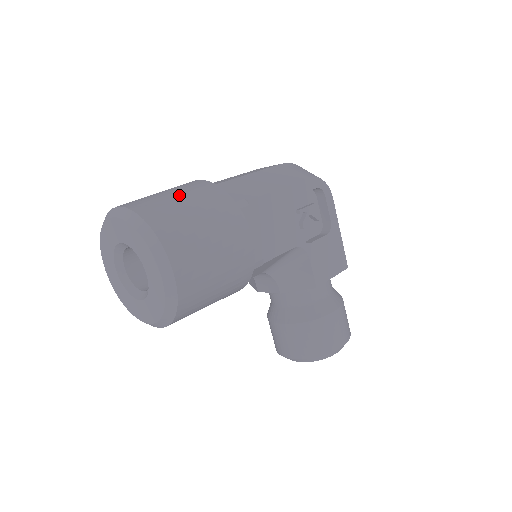
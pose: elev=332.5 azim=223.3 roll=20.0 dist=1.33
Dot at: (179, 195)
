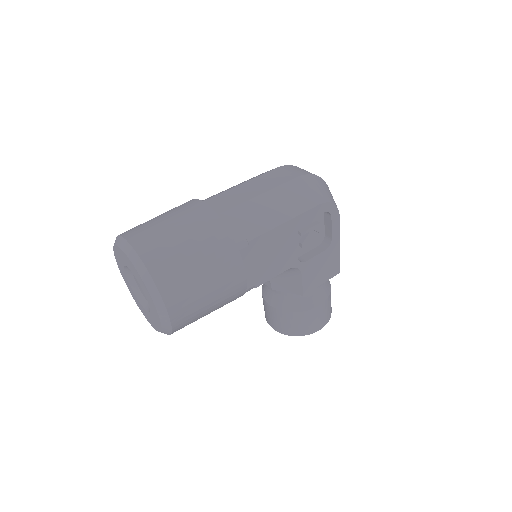
Dot at: (184, 235)
